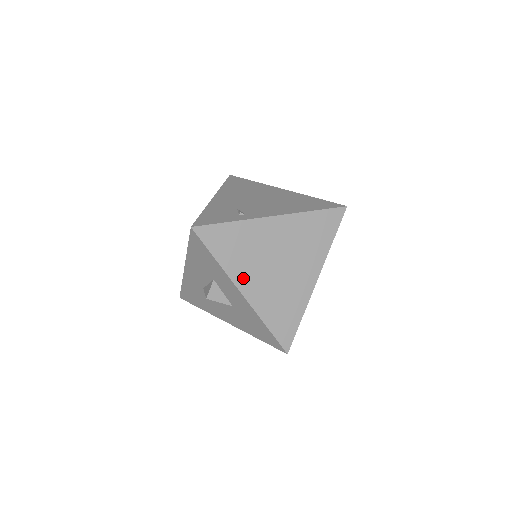
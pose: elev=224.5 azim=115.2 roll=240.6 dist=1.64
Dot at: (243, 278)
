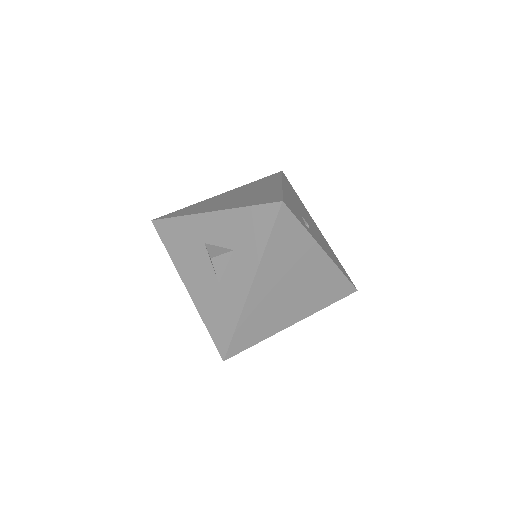
Dot at: (265, 275)
